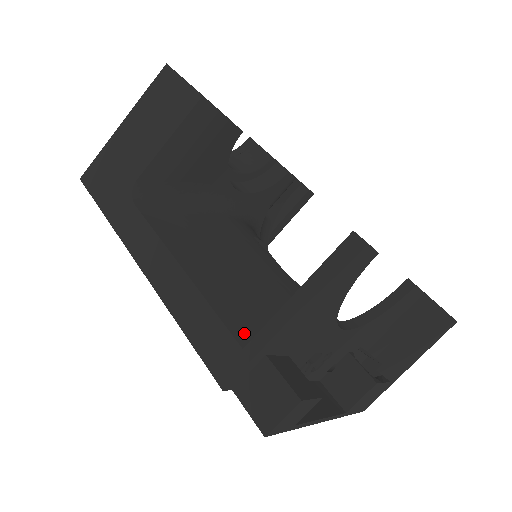
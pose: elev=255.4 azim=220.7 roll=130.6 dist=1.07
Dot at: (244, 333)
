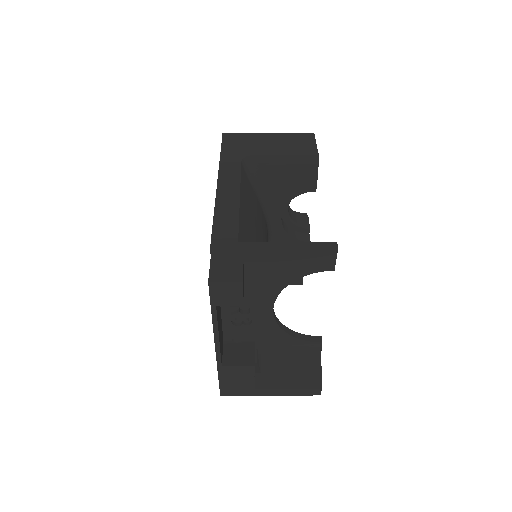
Dot at: (242, 241)
